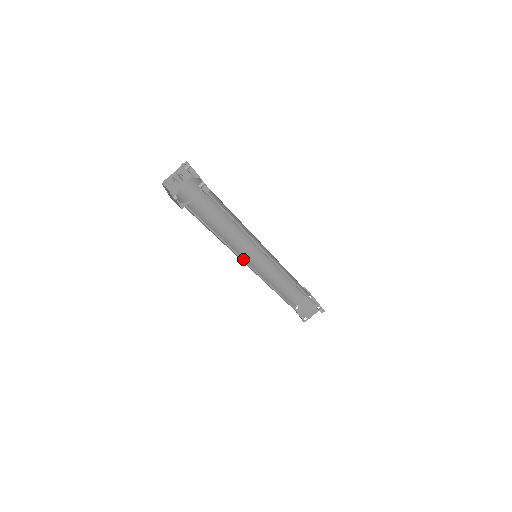
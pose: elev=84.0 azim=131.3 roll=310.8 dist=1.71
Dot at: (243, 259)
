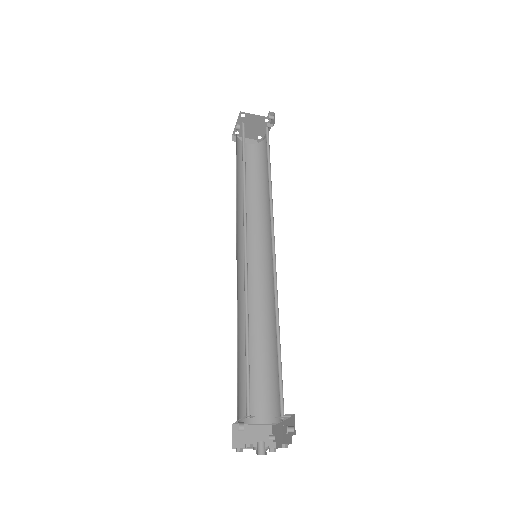
Dot at: (239, 282)
